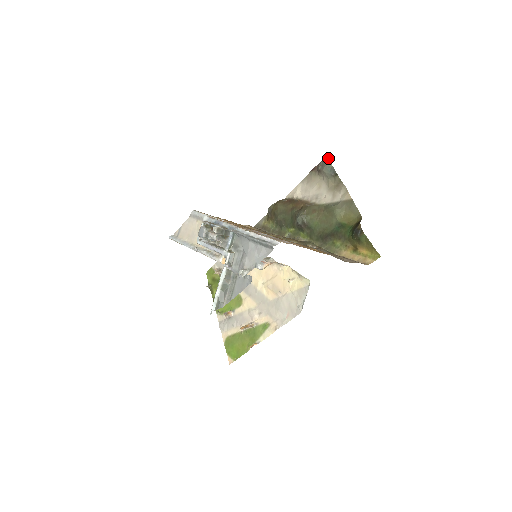
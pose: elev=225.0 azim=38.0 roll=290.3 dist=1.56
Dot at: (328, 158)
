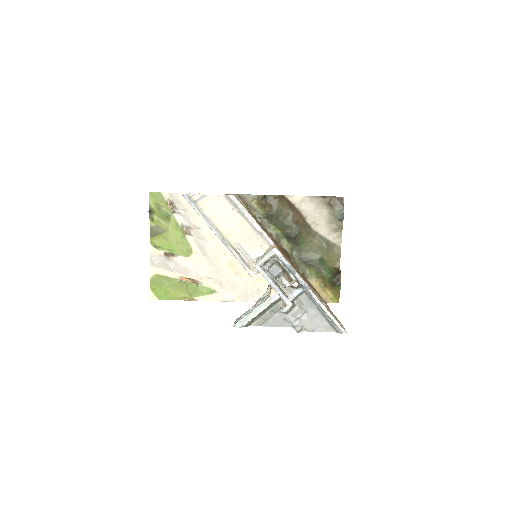
Dot at: (343, 200)
